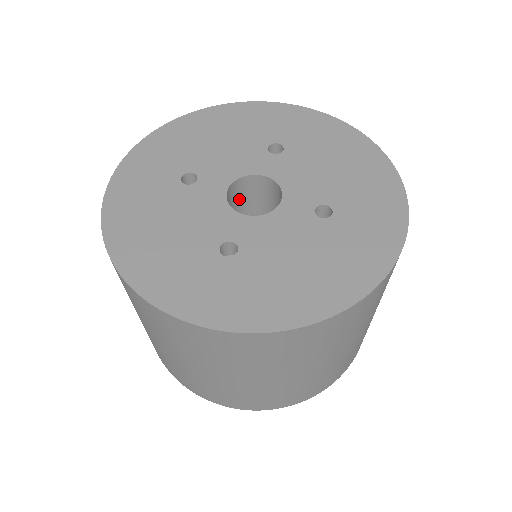
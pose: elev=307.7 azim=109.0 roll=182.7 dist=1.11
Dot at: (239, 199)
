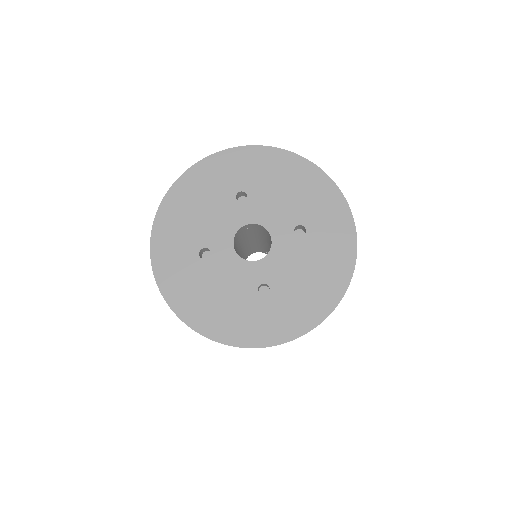
Dot at: (260, 230)
